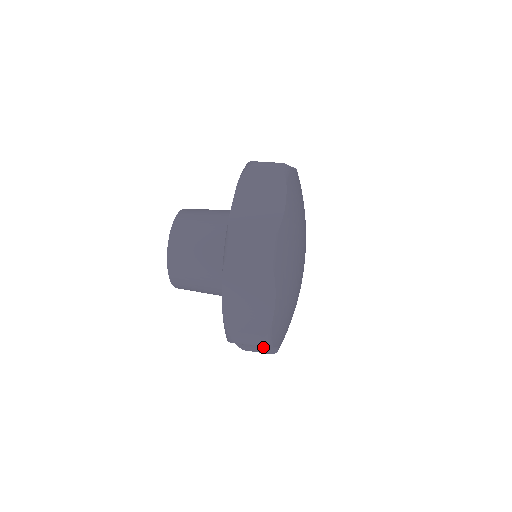
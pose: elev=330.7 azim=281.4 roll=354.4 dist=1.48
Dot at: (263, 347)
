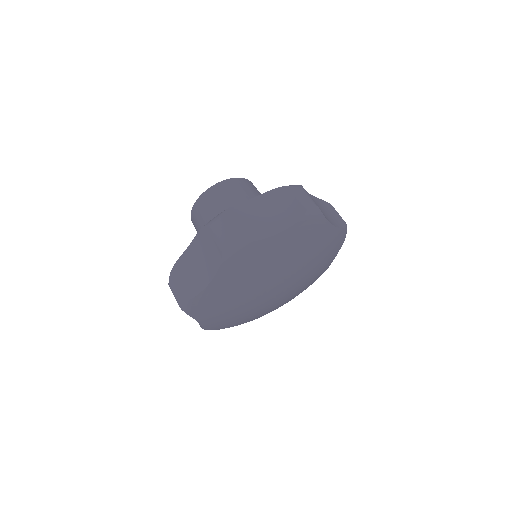
Dot at: occluded
